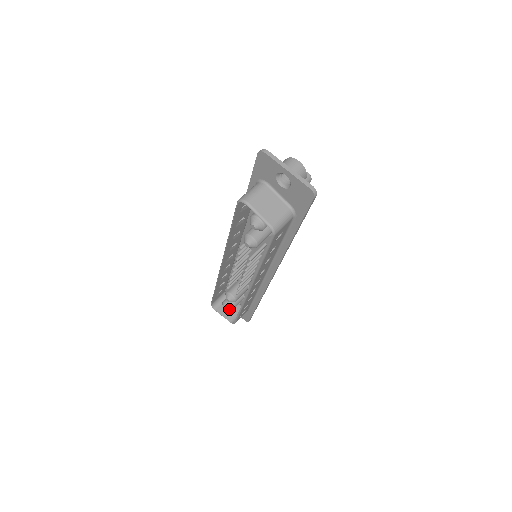
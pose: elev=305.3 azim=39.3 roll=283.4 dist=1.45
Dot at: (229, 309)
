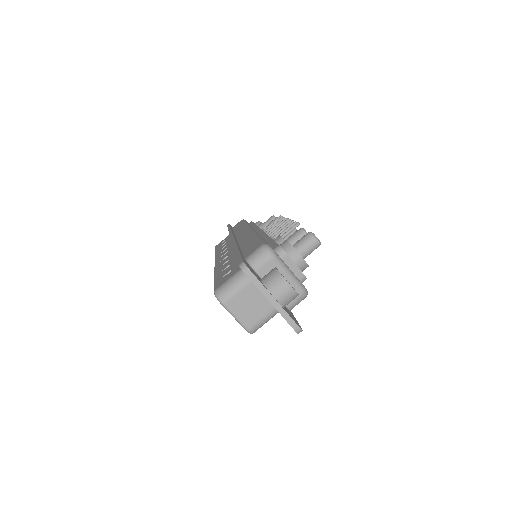
Dot at: occluded
